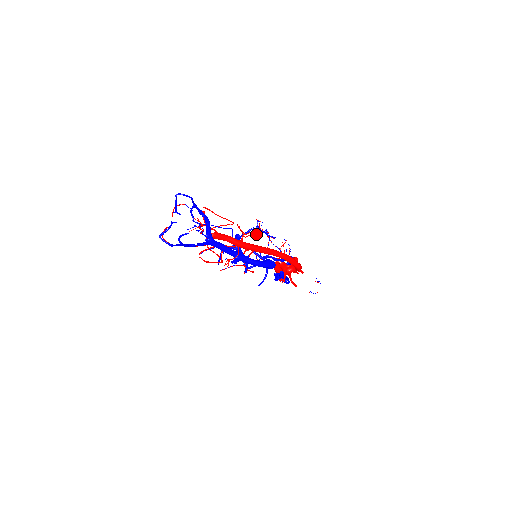
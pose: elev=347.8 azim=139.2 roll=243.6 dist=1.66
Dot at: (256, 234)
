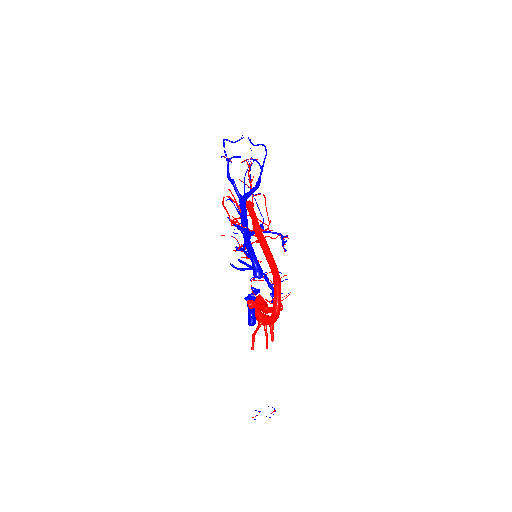
Dot at: occluded
